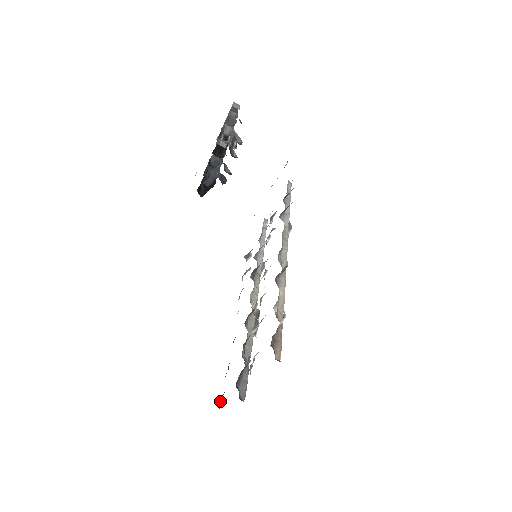
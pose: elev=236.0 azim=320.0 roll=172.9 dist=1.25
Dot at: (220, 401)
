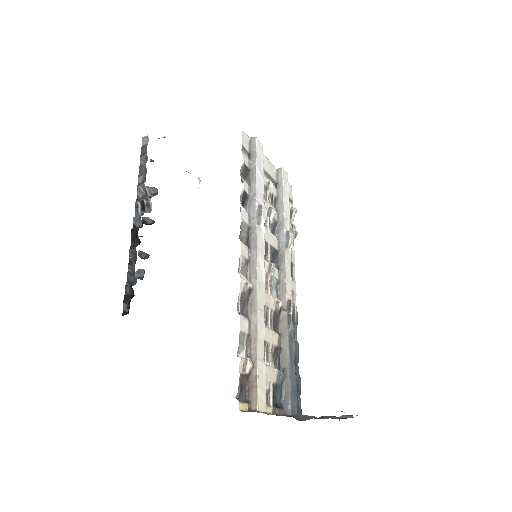
Dot at: (298, 398)
